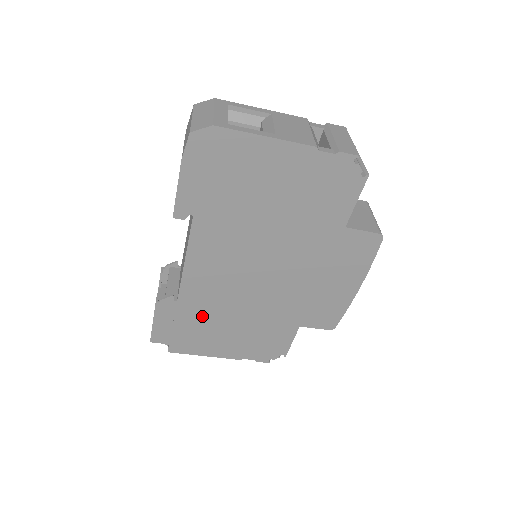
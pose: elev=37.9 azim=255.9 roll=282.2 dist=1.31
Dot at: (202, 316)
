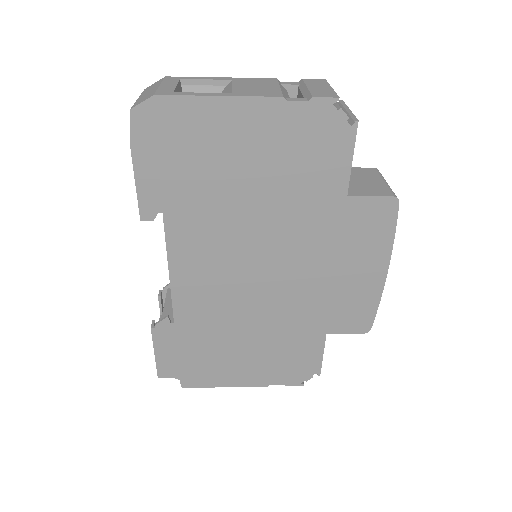
Dot at: (207, 337)
